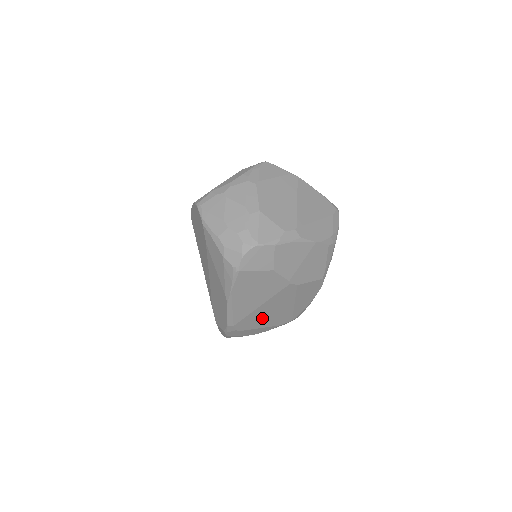
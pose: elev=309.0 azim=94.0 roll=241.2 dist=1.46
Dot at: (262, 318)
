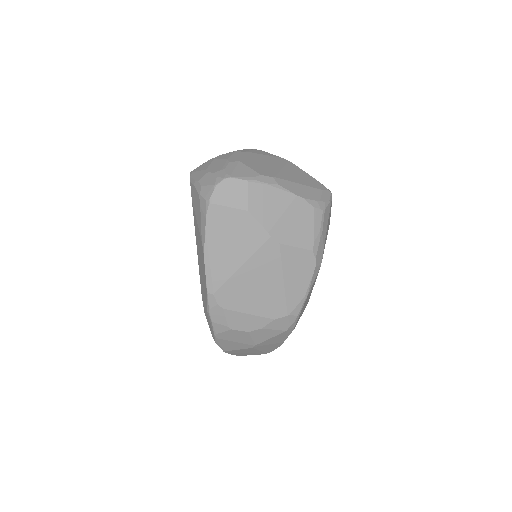
Dot at: (247, 294)
